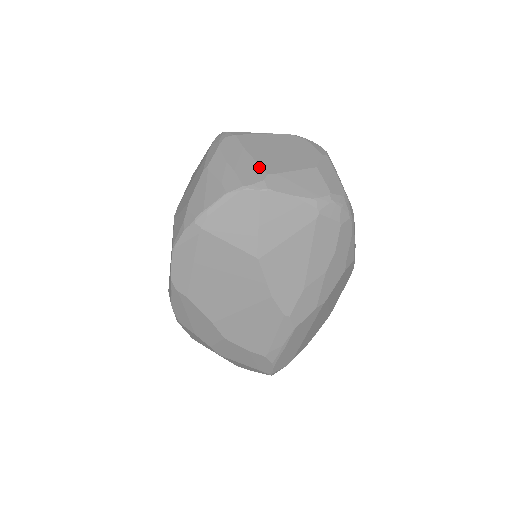
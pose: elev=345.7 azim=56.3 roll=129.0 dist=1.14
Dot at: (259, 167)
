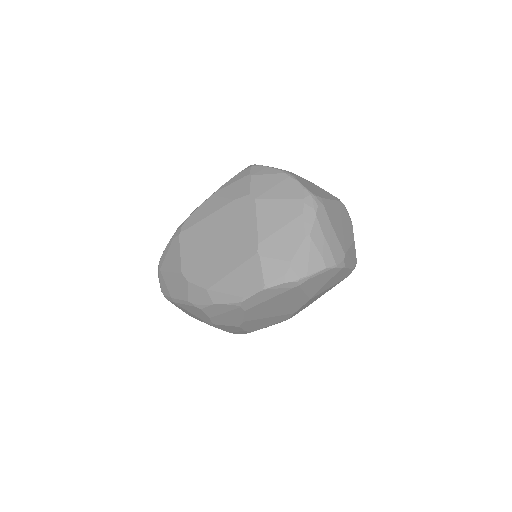
Dot at: (340, 246)
